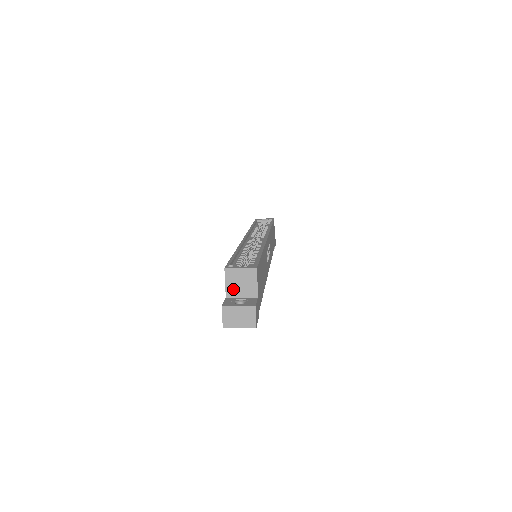
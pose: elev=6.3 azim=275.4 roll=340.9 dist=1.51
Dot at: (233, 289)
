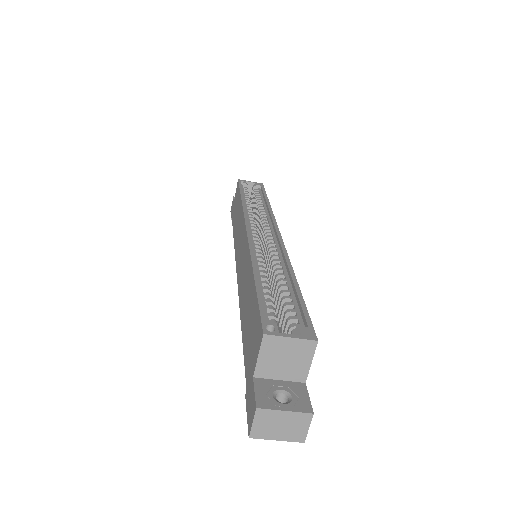
Dot at: (269, 366)
